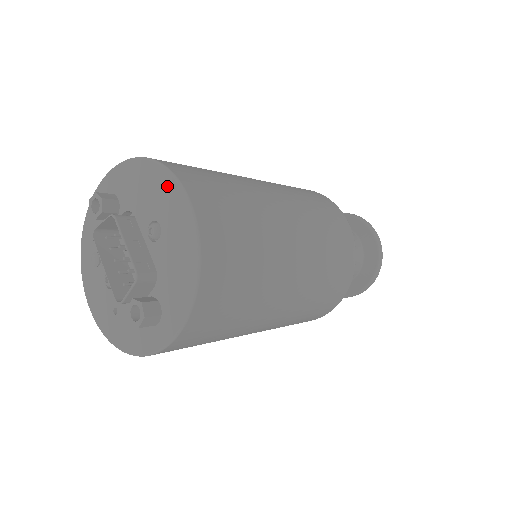
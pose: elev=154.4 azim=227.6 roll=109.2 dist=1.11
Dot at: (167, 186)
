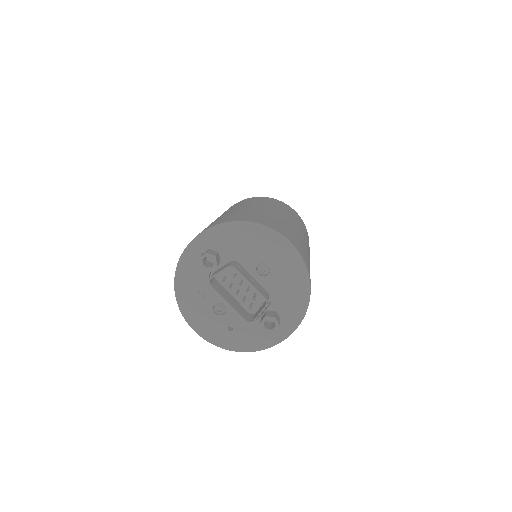
Dot at: (271, 239)
